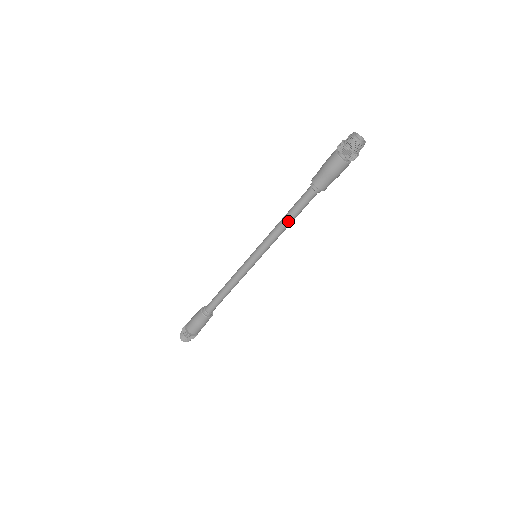
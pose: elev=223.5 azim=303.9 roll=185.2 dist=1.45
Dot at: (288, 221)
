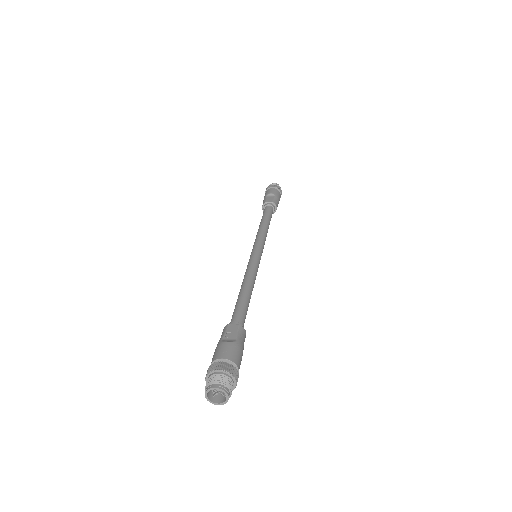
Dot at: occluded
